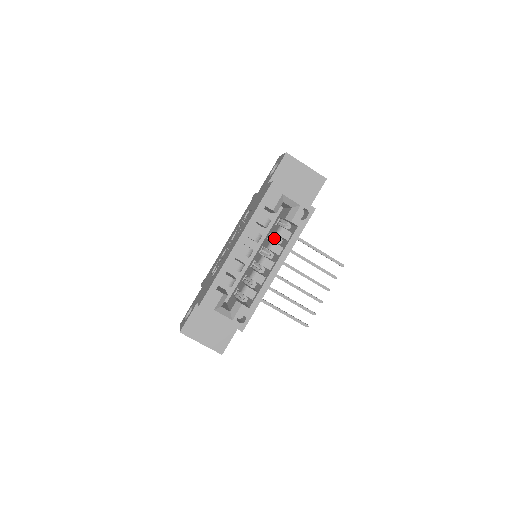
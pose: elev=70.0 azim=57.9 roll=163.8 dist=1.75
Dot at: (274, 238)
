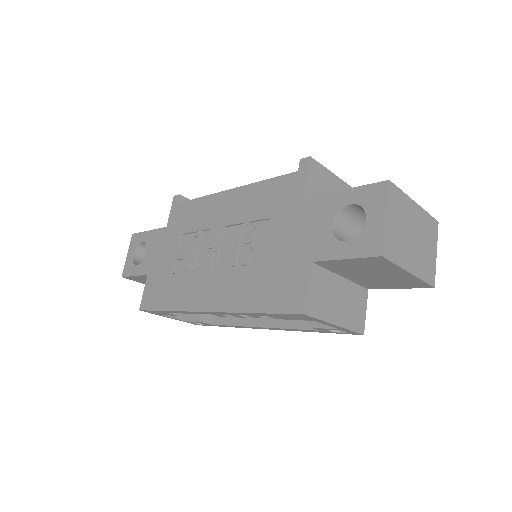
Dot at: occluded
